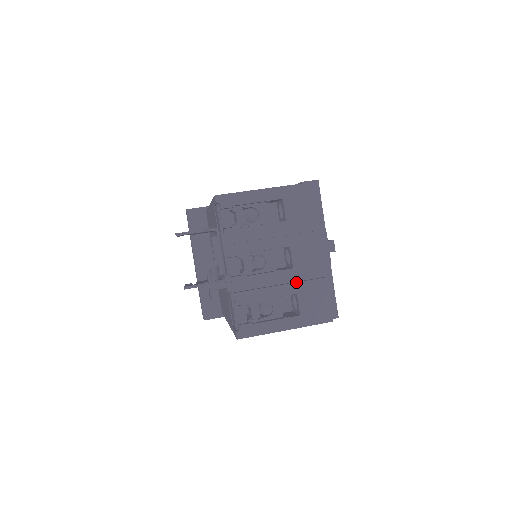
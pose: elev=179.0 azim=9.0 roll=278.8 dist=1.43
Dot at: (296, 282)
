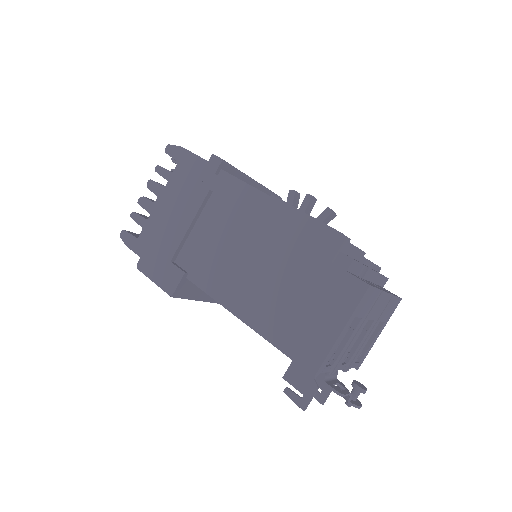
Dot at: (378, 320)
